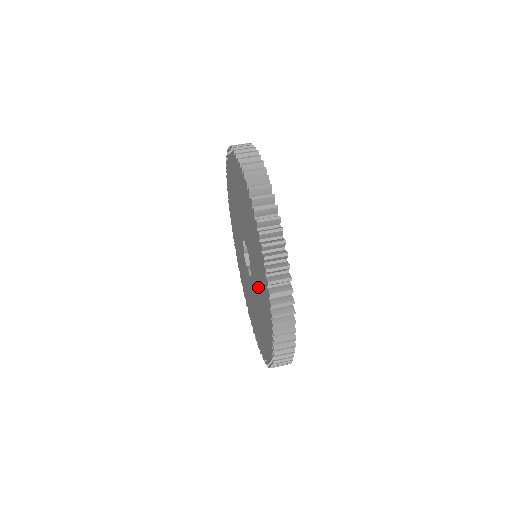
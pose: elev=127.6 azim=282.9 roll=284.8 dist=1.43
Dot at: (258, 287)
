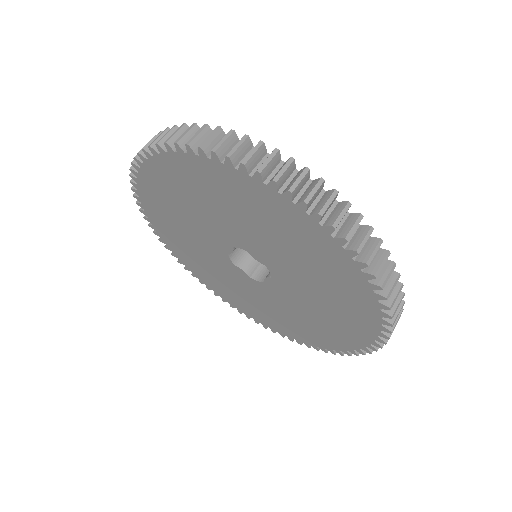
Dot at: (310, 309)
